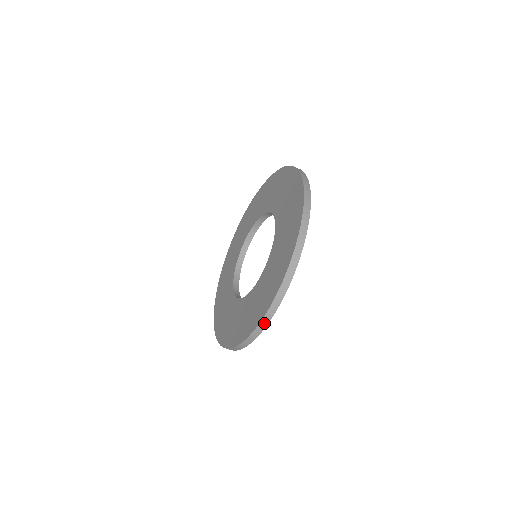
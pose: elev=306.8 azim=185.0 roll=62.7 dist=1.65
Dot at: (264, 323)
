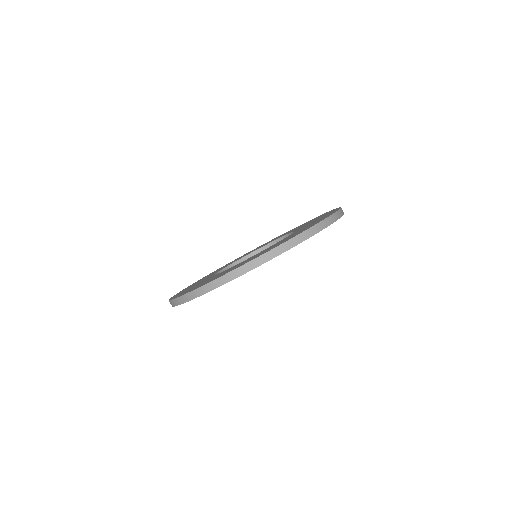
Dot at: (177, 302)
